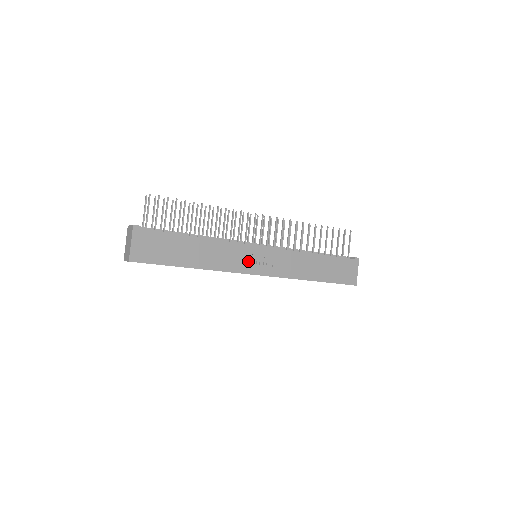
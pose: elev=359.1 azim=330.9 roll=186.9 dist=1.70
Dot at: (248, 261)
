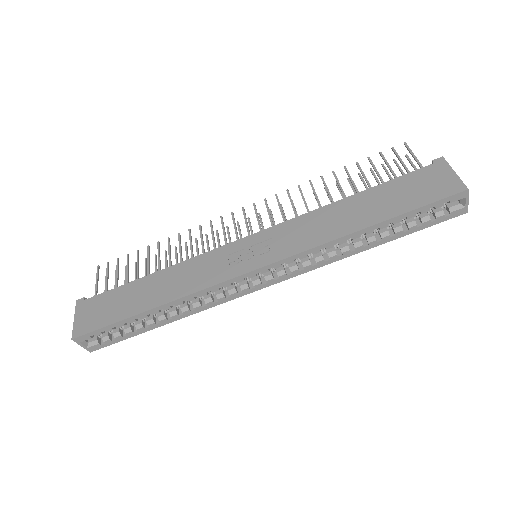
Dot at: (233, 262)
